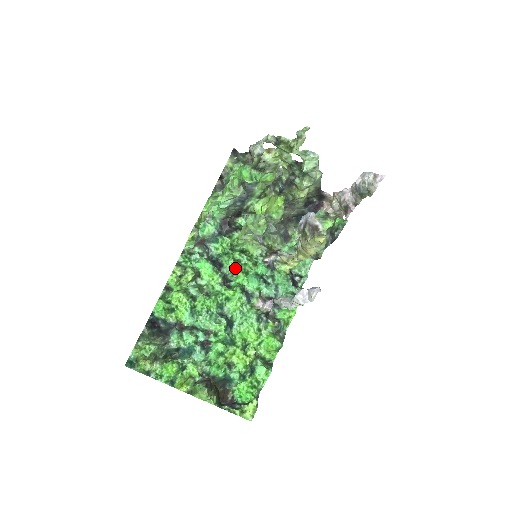
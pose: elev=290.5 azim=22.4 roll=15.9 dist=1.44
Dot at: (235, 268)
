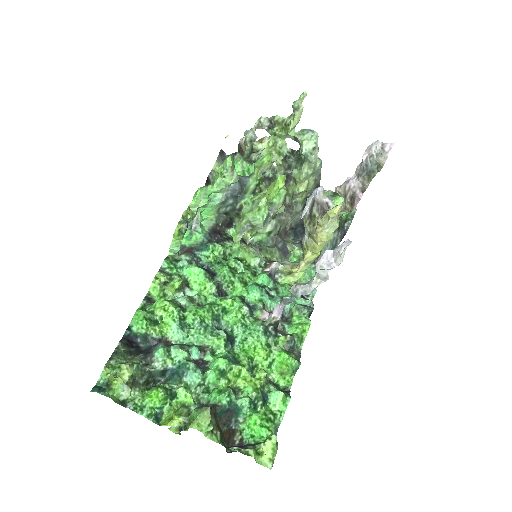
Dot at: (231, 276)
